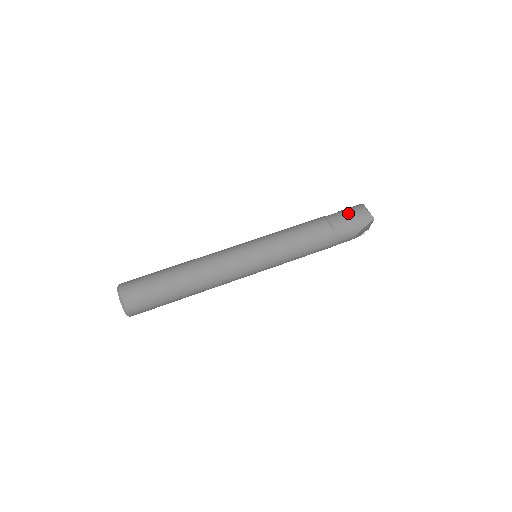
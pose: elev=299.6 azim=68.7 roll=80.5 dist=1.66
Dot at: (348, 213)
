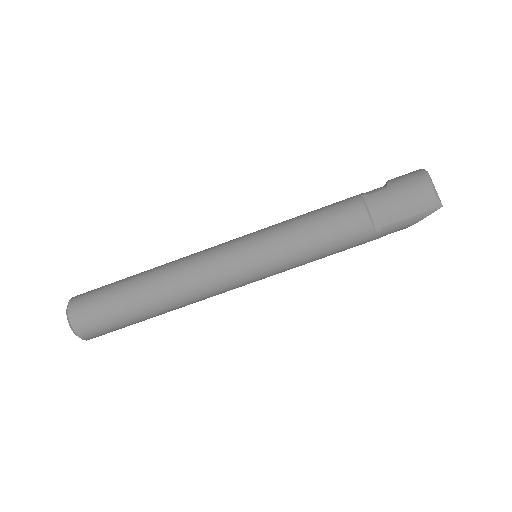
Dot at: (402, 196)
